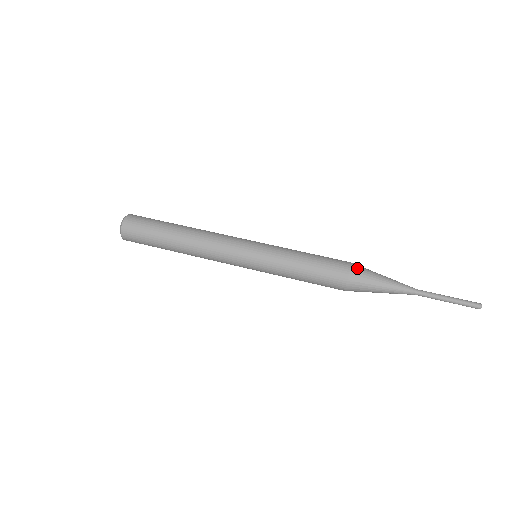
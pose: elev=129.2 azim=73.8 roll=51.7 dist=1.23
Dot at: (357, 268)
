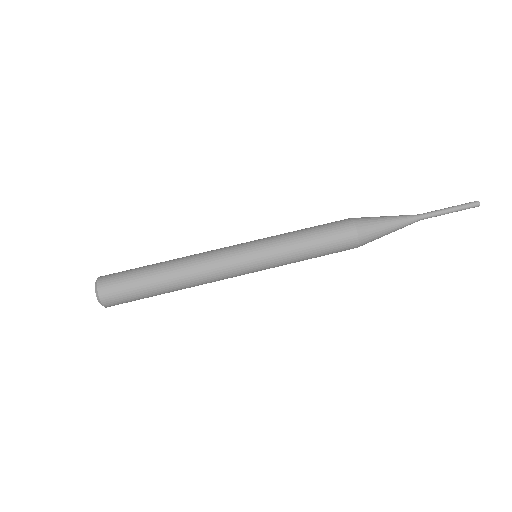
Dot at: (358, 218)
